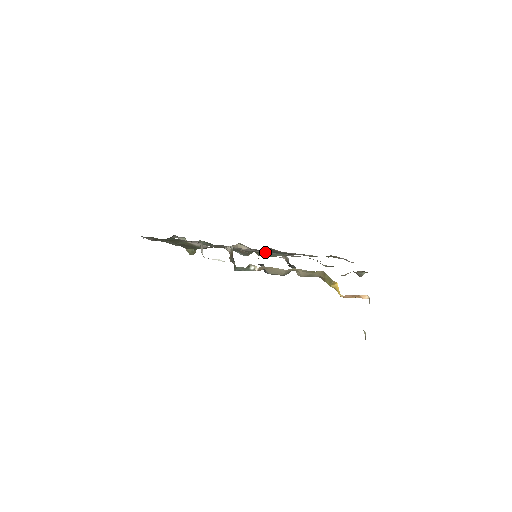
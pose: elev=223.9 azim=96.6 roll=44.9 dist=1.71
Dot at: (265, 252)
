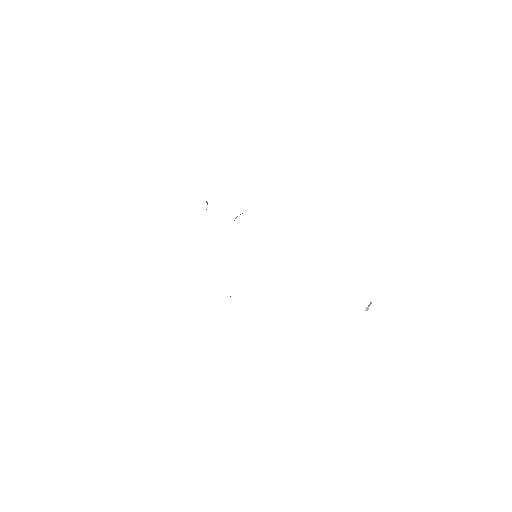
Dot at: occluded
